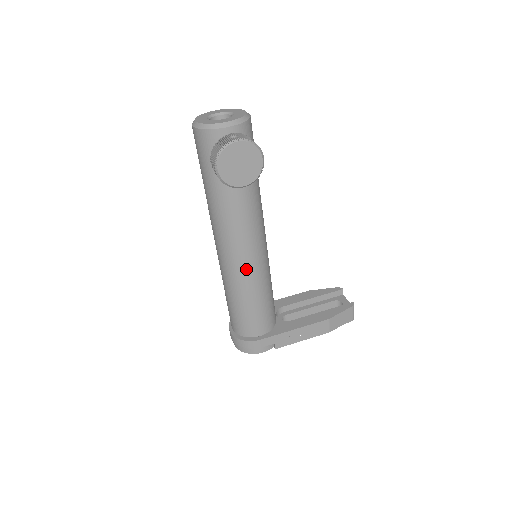
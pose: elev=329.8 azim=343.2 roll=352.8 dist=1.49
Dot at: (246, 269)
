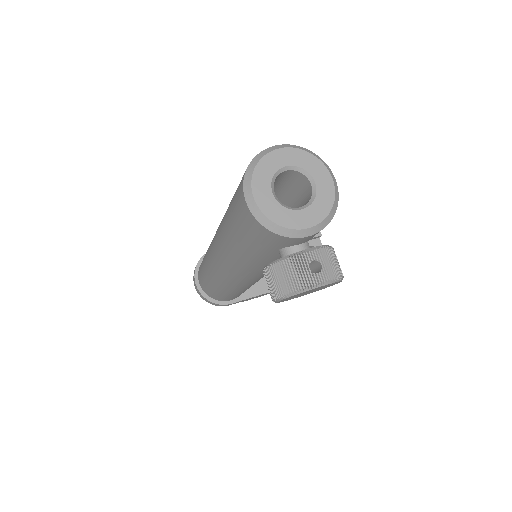
Dot at: (245, 285)
